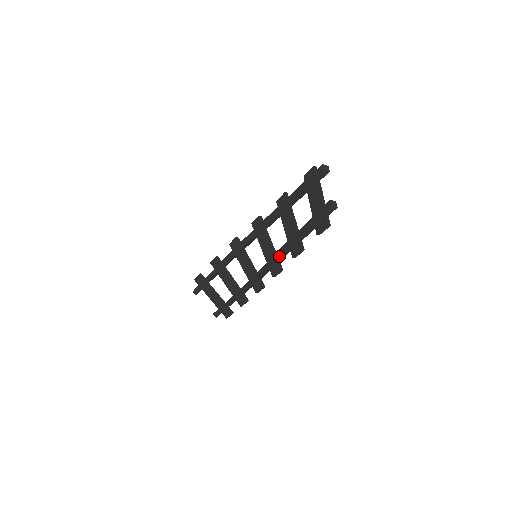
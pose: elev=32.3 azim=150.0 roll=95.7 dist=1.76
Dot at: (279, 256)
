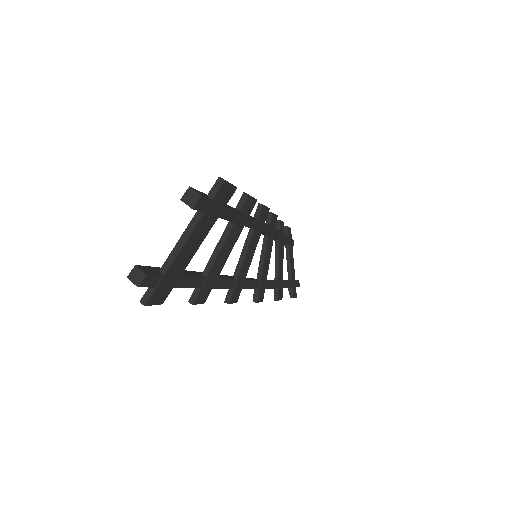
Dot at: occluded
